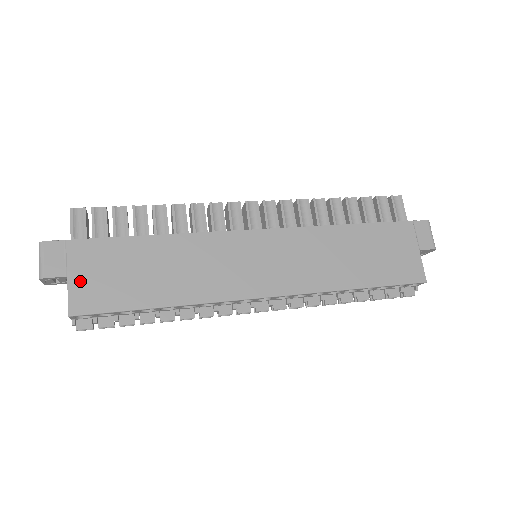
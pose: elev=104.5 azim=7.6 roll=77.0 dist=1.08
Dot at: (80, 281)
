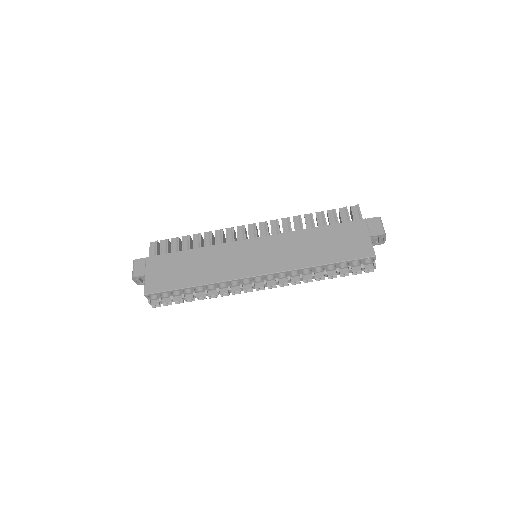
Dot at: (151, 277)
